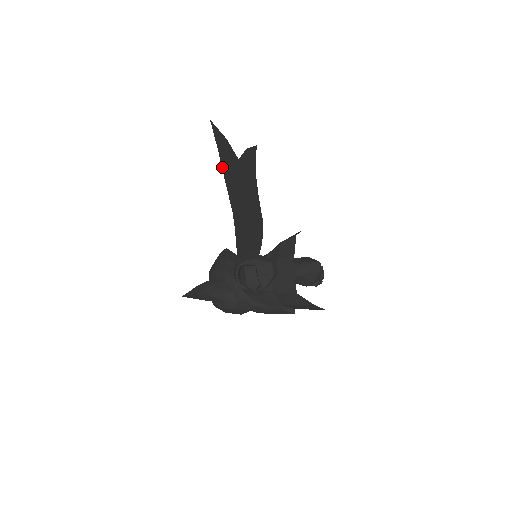
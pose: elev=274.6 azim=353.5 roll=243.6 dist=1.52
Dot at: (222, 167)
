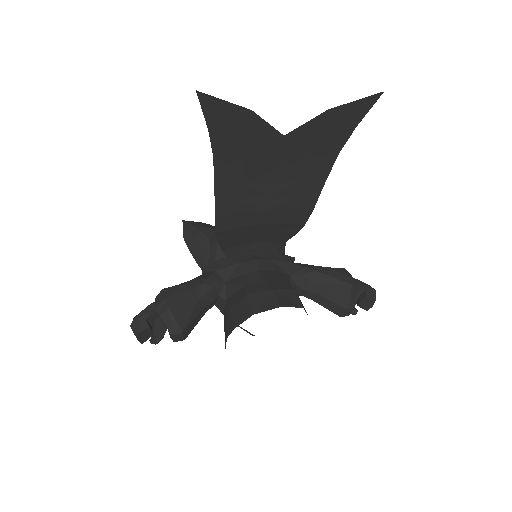
Dot at: (214, 160)
